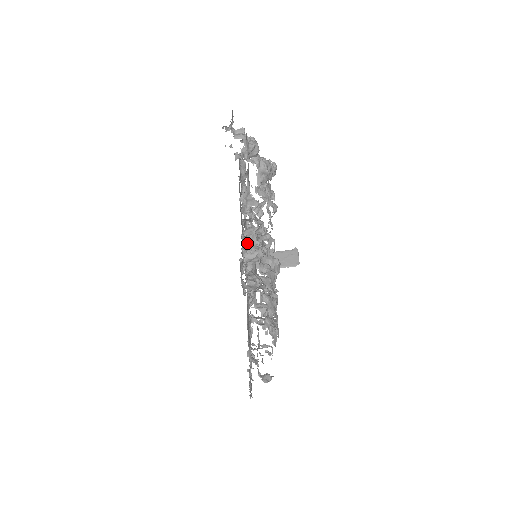
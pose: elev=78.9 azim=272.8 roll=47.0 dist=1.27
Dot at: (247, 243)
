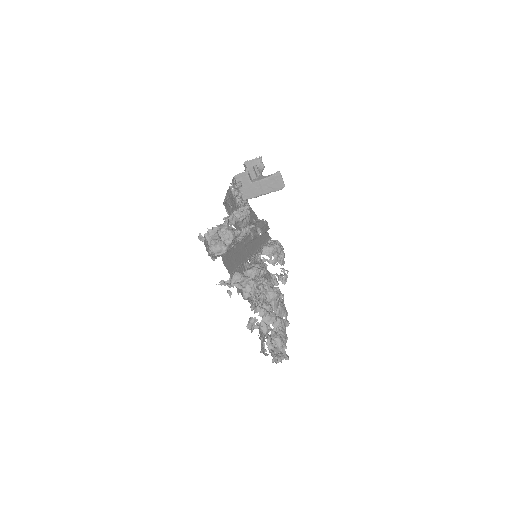
Dot at: (239, 206)
